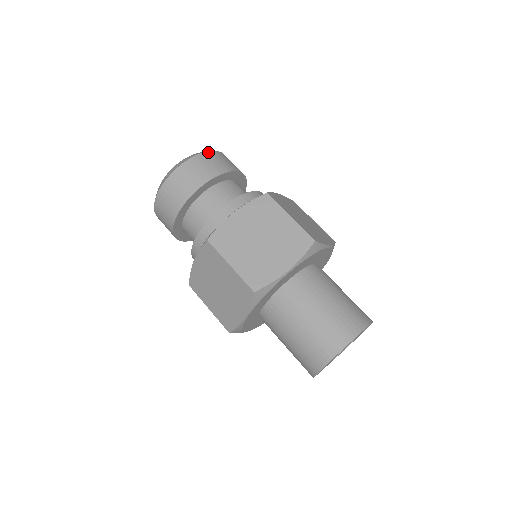
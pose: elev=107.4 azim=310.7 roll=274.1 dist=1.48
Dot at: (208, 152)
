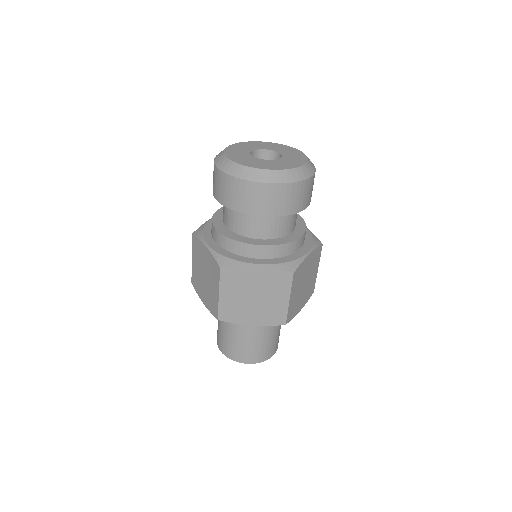
Dot at: (296, 183)
